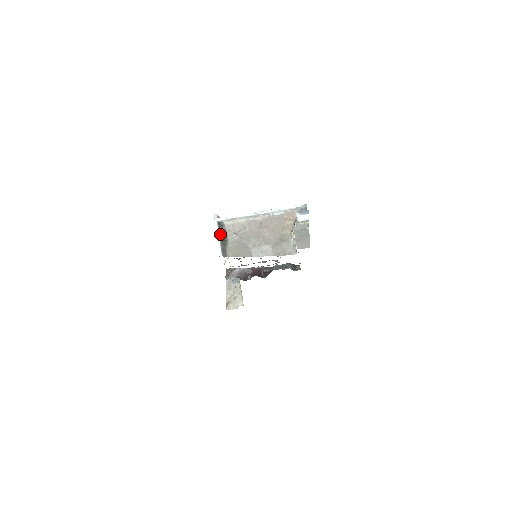
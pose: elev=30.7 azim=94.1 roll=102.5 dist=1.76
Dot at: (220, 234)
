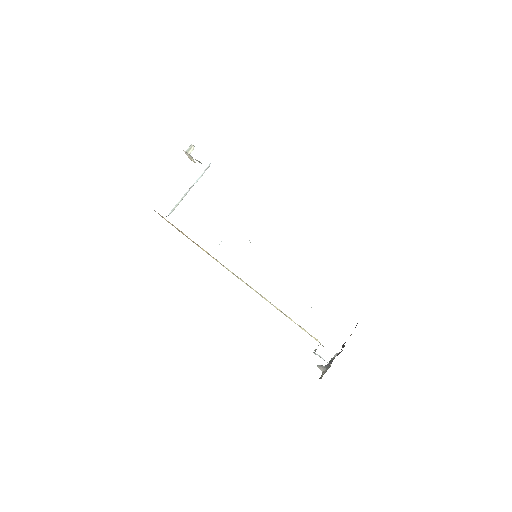
Dot at: occluded
